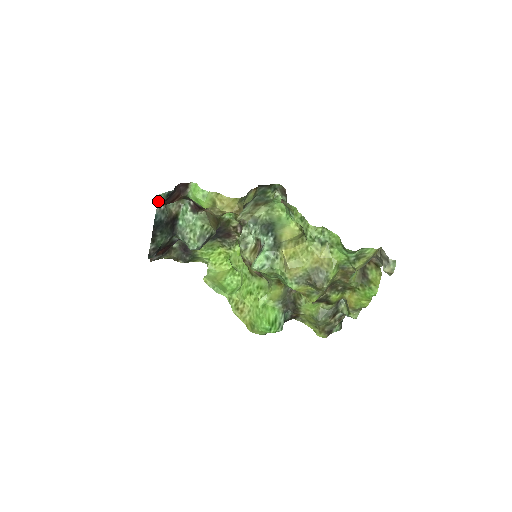
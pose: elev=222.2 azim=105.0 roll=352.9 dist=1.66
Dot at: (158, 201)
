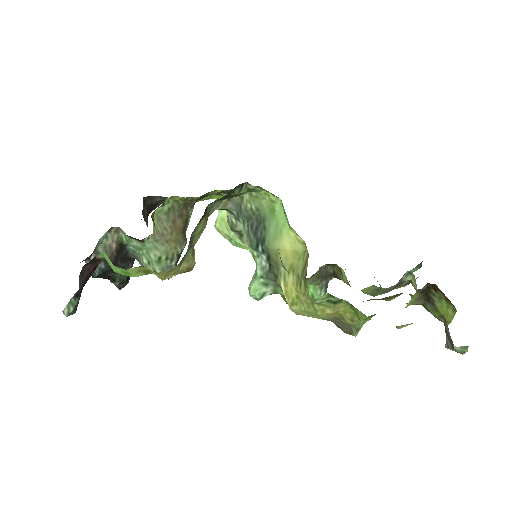
Dot at: (69, 314)
